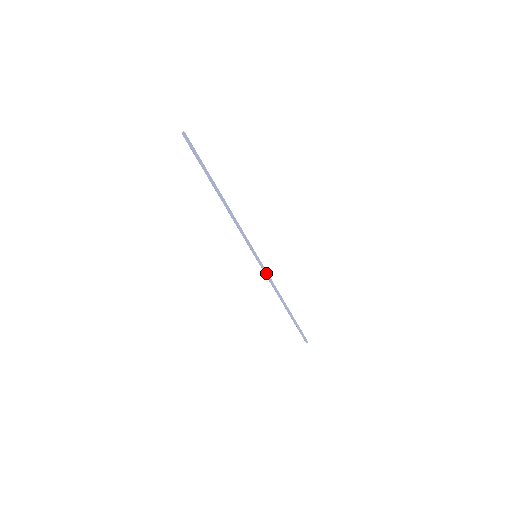
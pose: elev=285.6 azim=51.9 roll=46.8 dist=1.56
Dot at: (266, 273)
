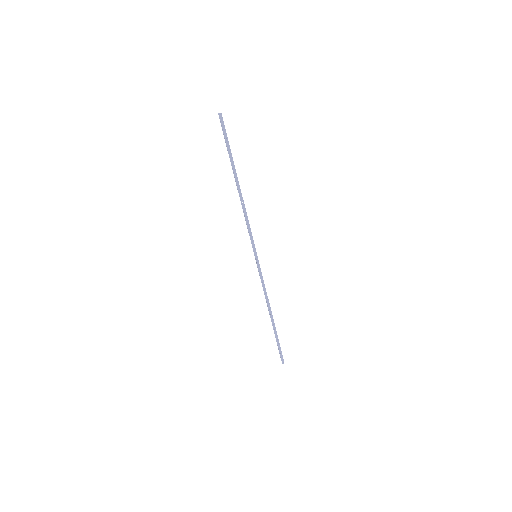
Dot at: (261, 277)
